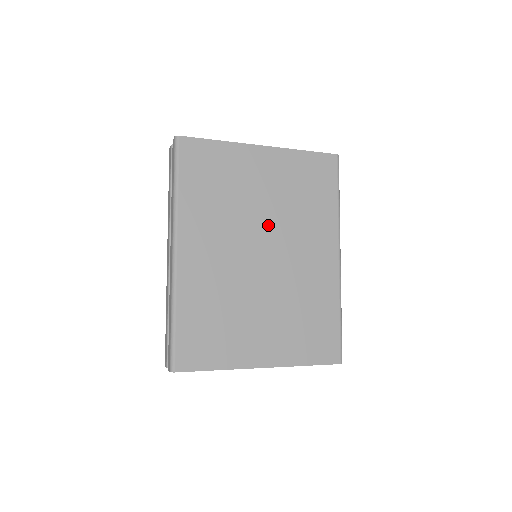
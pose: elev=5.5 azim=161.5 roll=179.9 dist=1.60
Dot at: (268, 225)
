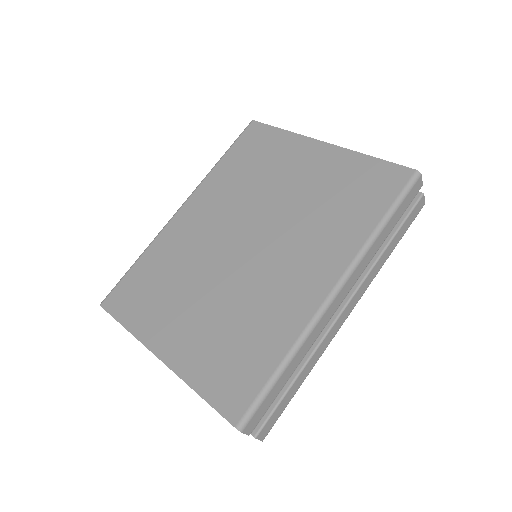
Dot at: (273, 217)
